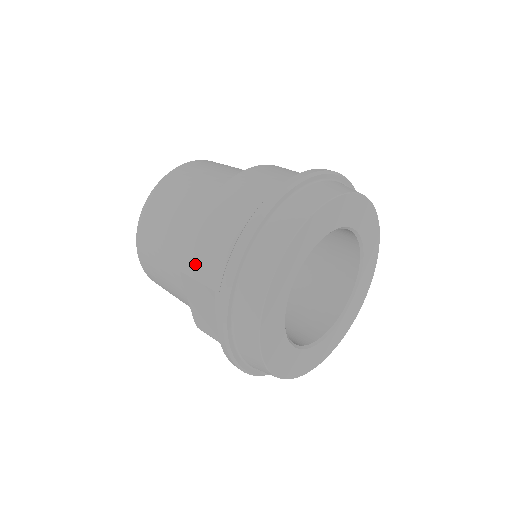
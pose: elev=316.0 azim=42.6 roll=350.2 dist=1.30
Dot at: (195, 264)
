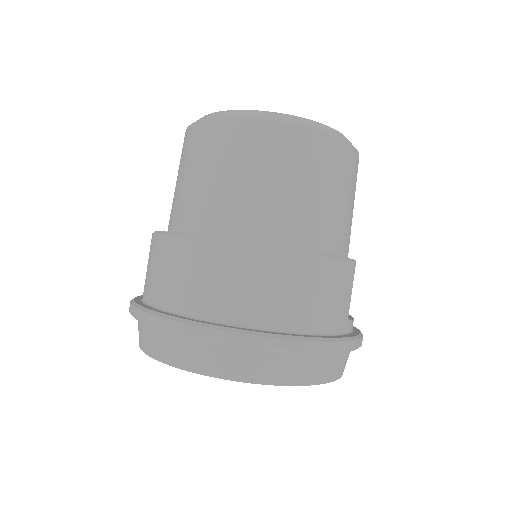
Dot at: (150, 254)
